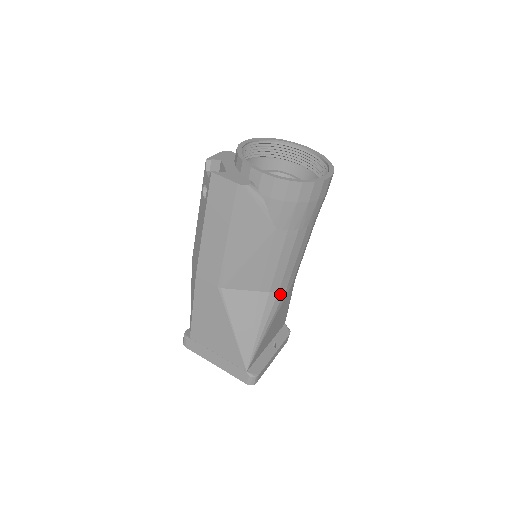
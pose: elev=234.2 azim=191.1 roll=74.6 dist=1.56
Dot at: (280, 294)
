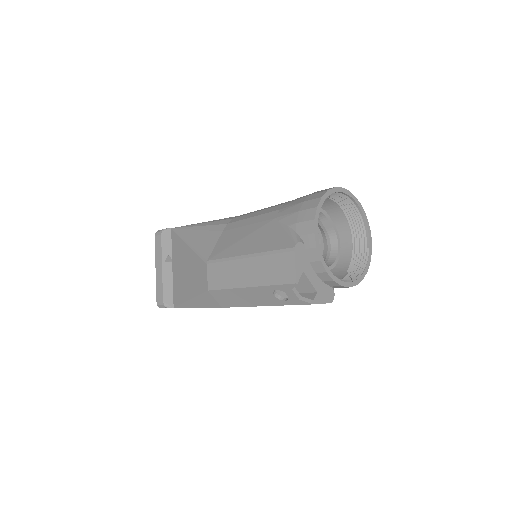
Dot at: occluded
